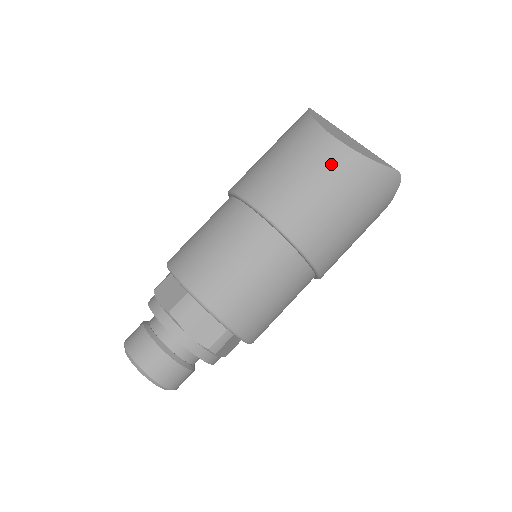
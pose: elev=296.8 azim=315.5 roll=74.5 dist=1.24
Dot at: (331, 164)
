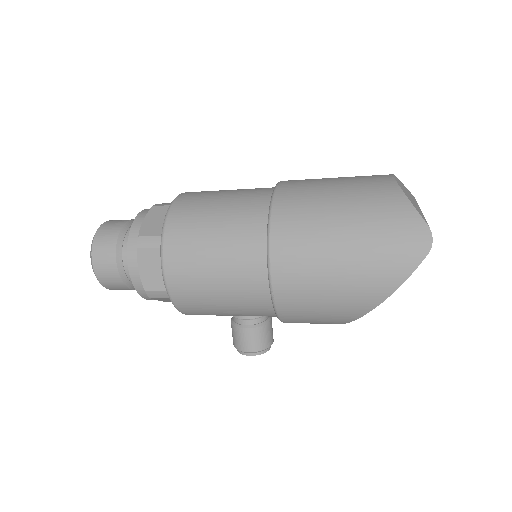
Dot at: (366, 181)
